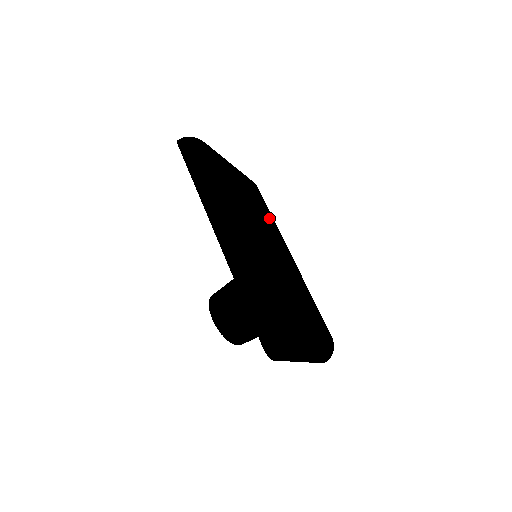
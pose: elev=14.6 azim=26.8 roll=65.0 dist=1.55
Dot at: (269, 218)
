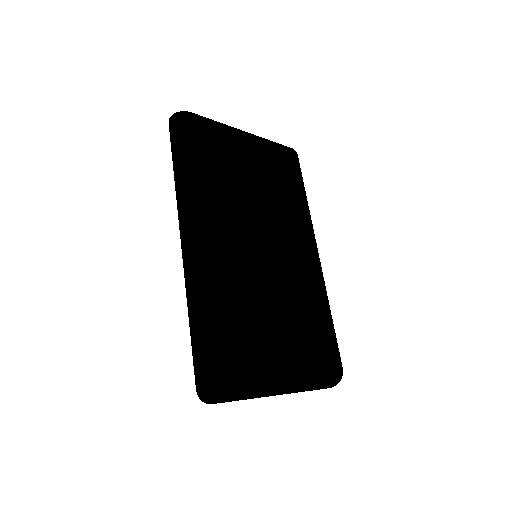
Dot at: (293, 203)
